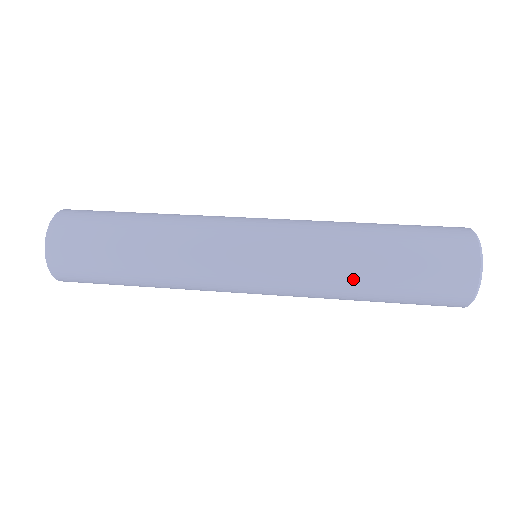
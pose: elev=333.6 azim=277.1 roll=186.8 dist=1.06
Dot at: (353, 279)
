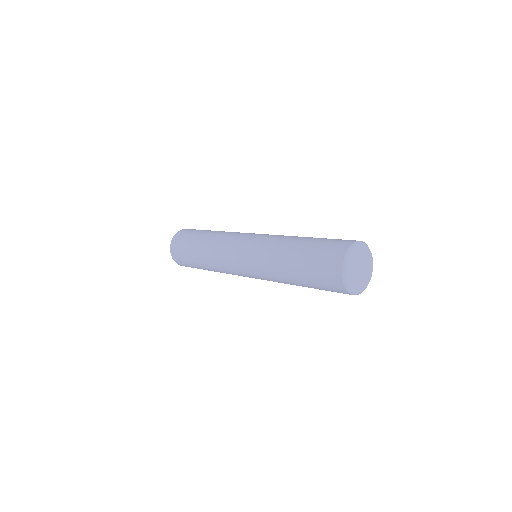
Dot at: (286, 279)
